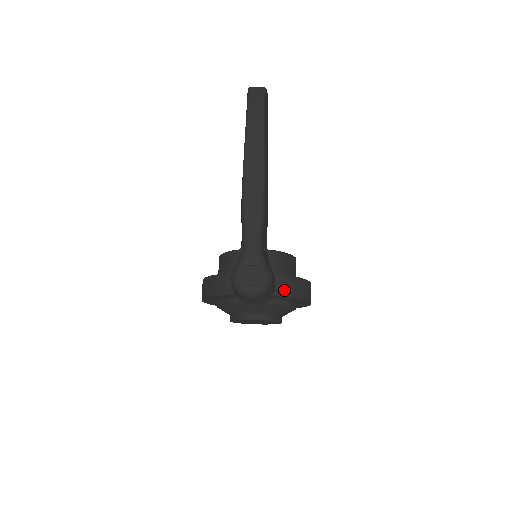
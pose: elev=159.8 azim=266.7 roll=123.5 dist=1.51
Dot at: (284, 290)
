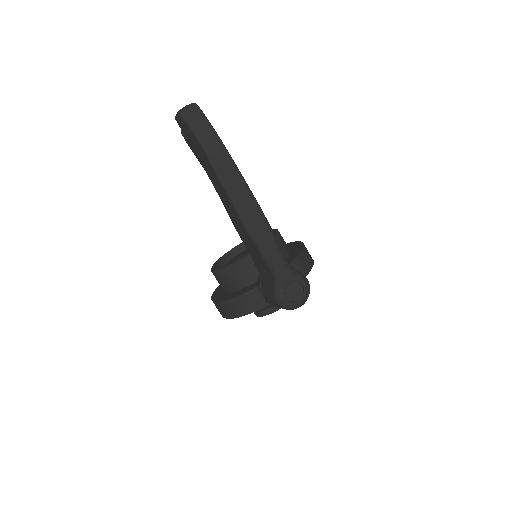
Dot at: (302, 272)
